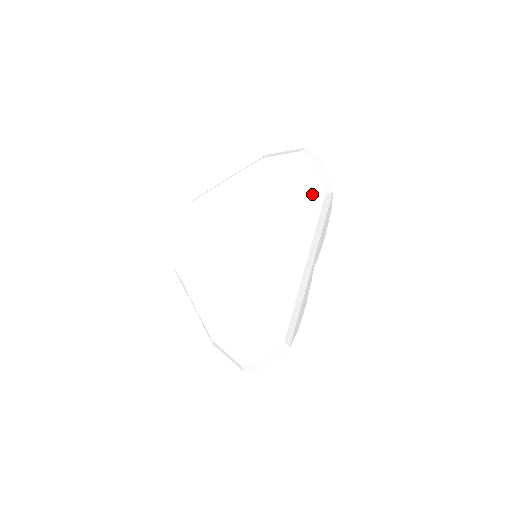
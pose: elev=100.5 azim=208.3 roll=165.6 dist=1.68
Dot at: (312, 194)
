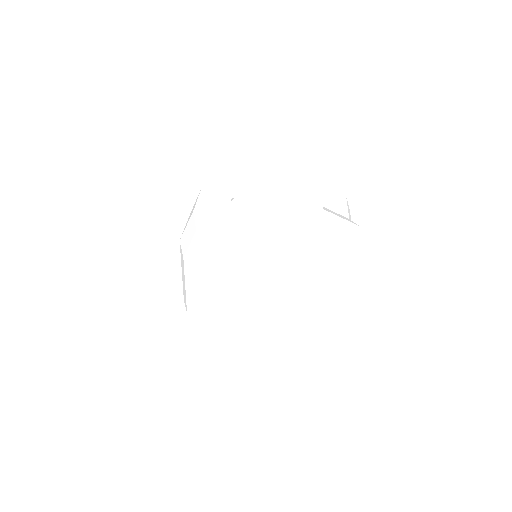
Dot at: (335, 278)
